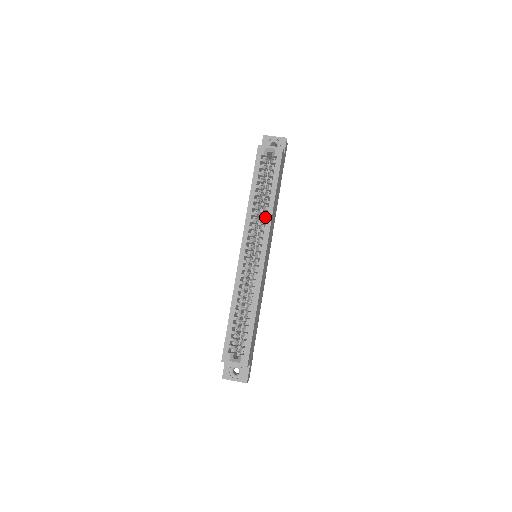
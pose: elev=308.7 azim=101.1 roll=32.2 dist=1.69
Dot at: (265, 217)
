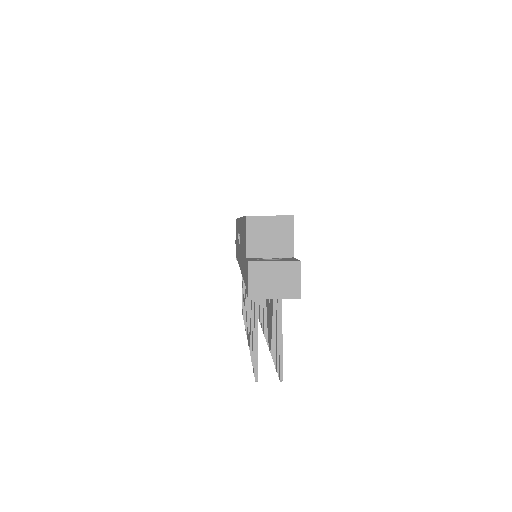
Dot at: occluded
